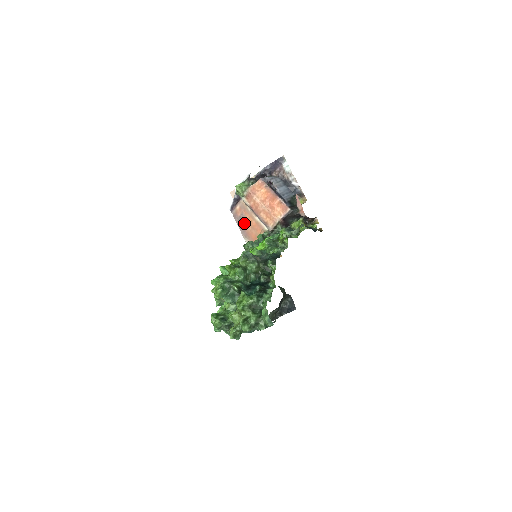
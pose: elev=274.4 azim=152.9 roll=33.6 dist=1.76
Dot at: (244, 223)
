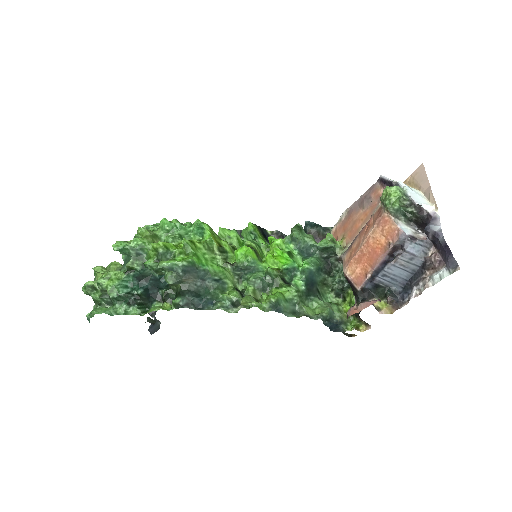
Dot at: (362, 207)
